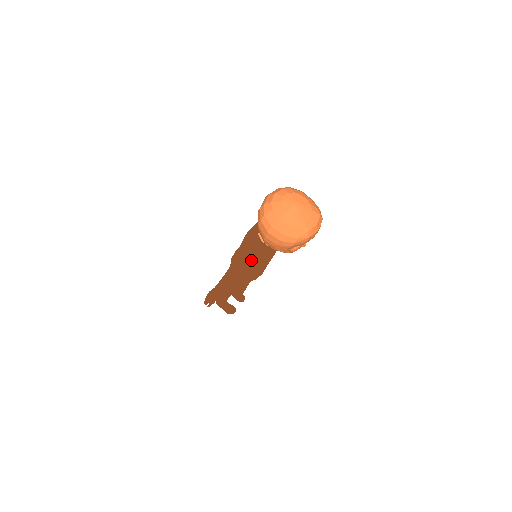
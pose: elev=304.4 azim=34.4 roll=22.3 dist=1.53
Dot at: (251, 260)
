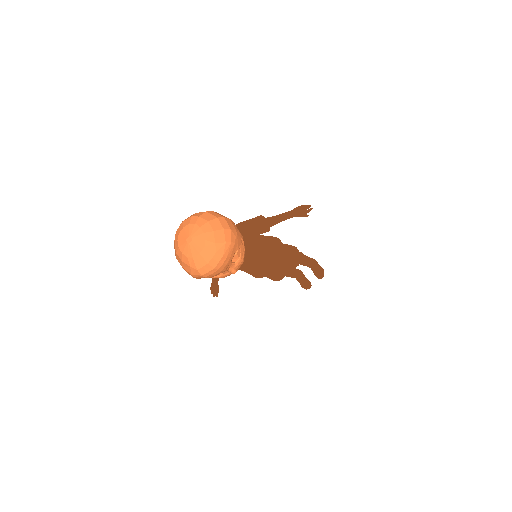
Dot at: occluded
